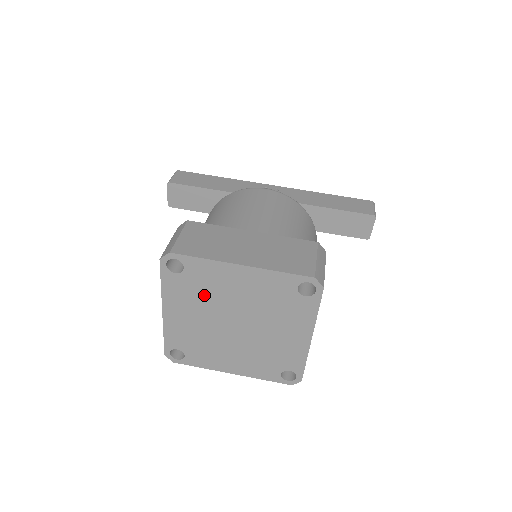
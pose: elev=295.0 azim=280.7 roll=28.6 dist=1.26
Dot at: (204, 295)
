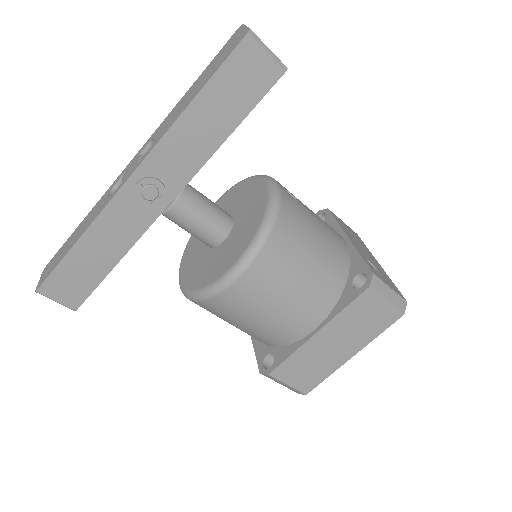
Dot at: occluded
